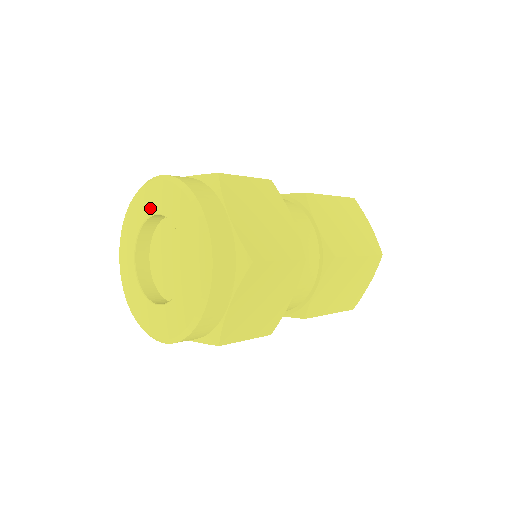
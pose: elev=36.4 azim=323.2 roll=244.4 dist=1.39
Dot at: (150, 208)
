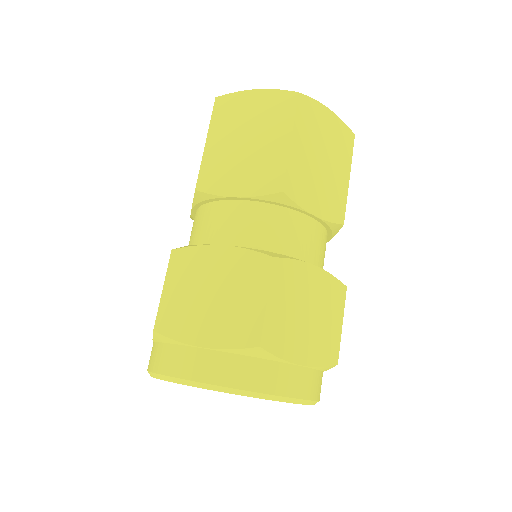
Dot at: occluded
